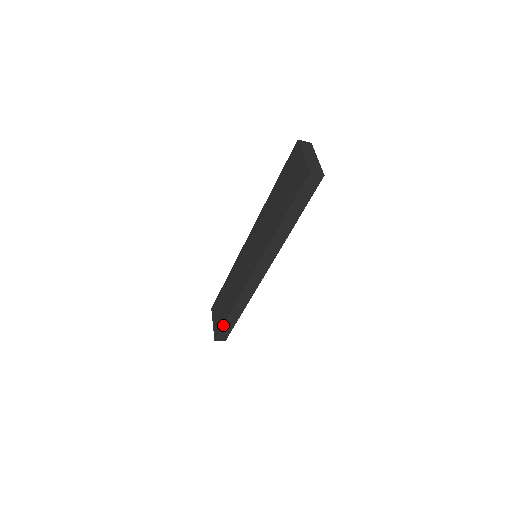
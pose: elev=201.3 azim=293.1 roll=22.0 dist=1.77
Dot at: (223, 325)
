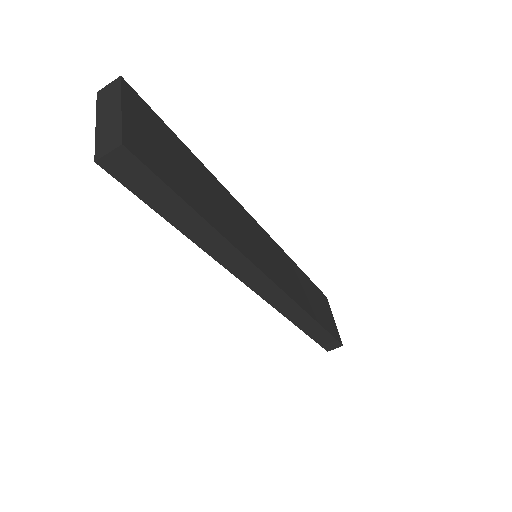
Dot at: (313, 339)
